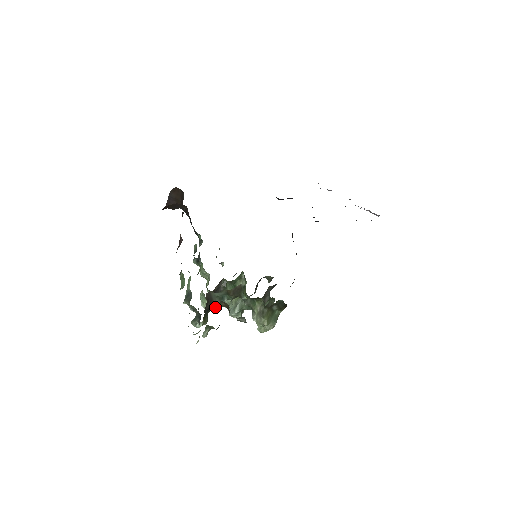
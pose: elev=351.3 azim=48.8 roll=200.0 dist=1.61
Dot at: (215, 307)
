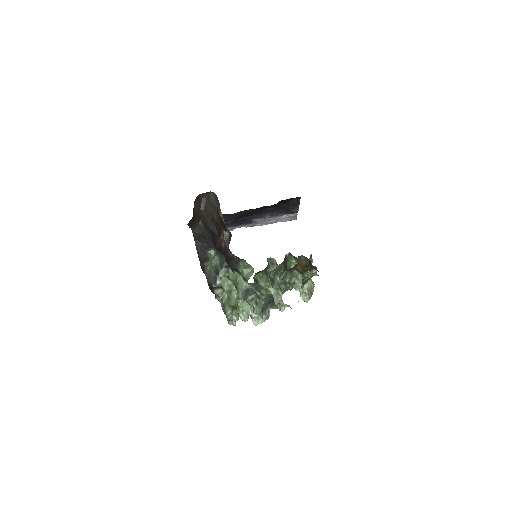
Dot at: (284, 277)
